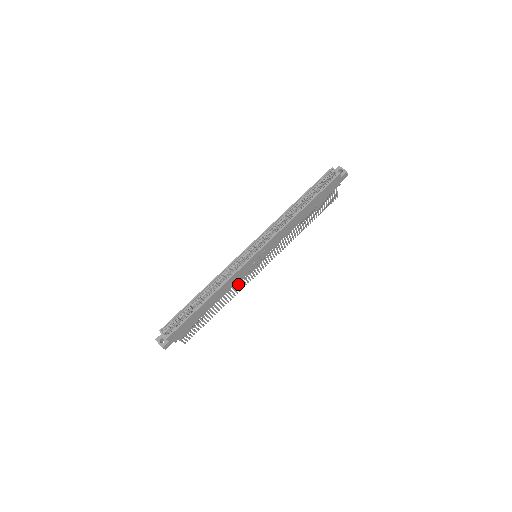
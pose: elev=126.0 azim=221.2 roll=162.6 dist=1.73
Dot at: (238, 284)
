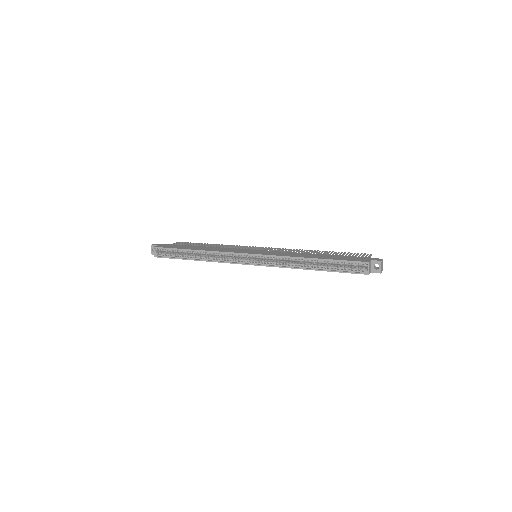
Dot at: occluded
